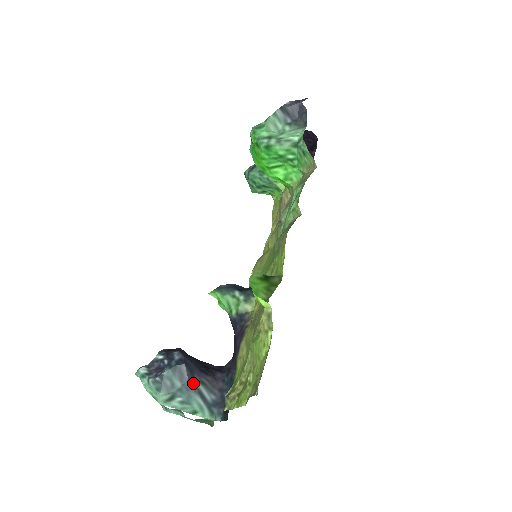
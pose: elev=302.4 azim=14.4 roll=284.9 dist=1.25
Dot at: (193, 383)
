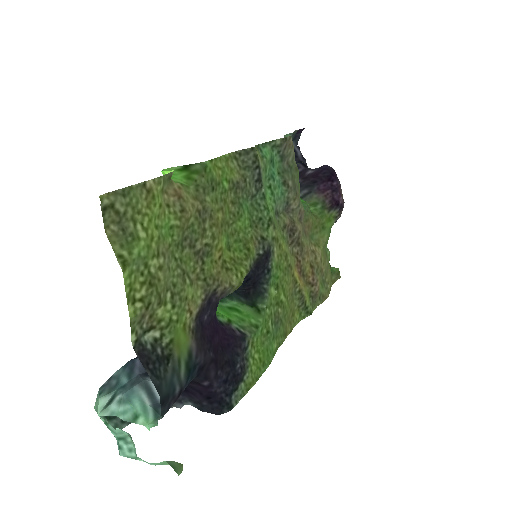
Dot at: (142, 377)
